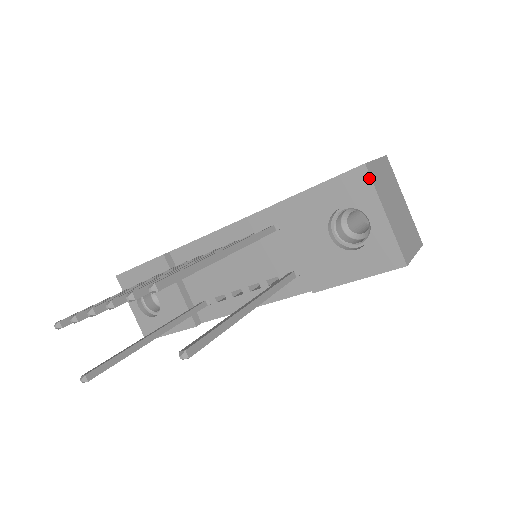
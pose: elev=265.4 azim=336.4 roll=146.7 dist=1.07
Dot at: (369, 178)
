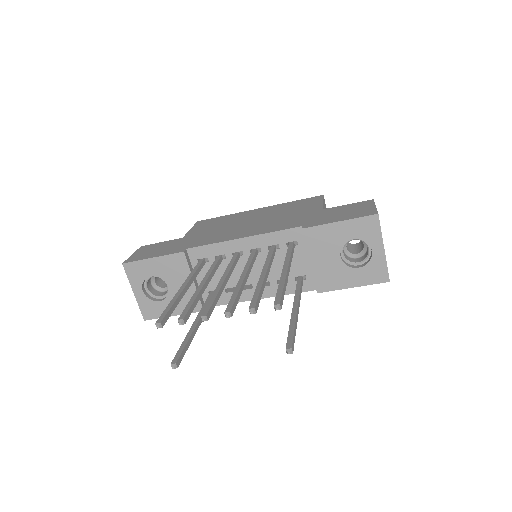
Dot at: (379, 224)
